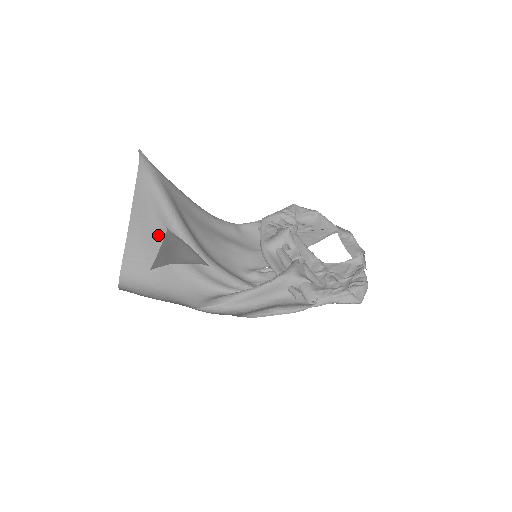
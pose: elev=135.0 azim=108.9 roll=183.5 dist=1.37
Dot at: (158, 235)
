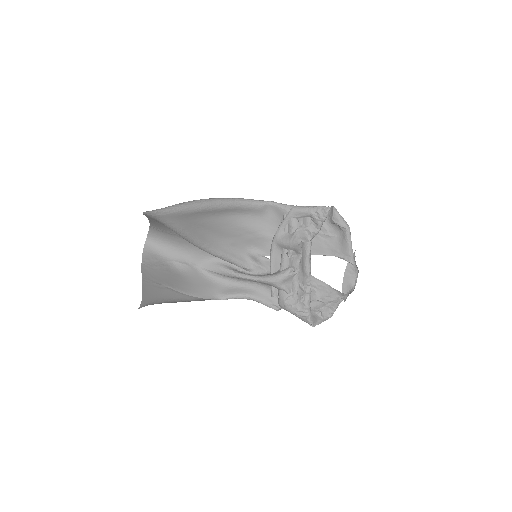
Dot at: occluded
